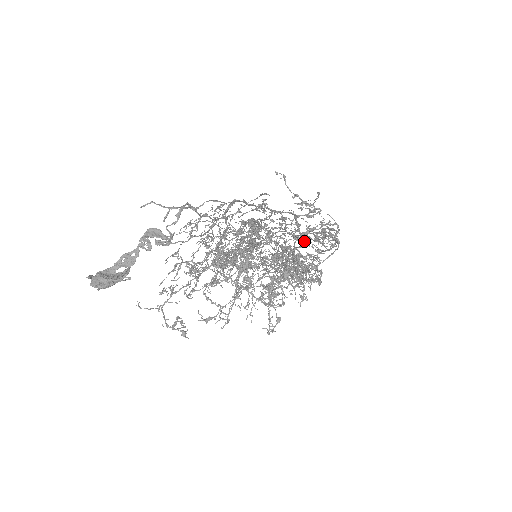
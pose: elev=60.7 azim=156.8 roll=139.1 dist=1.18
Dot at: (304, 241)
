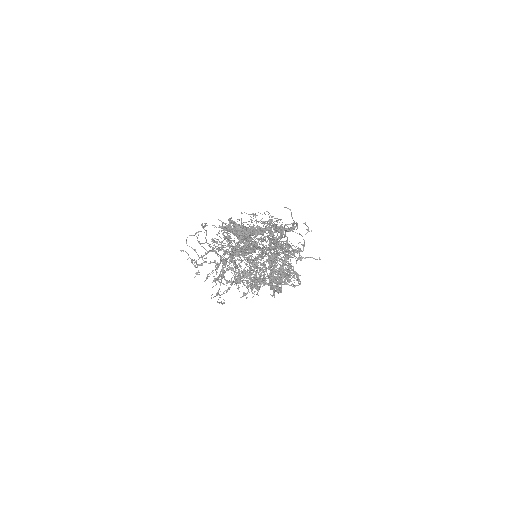
Dot at: (261, 258)
